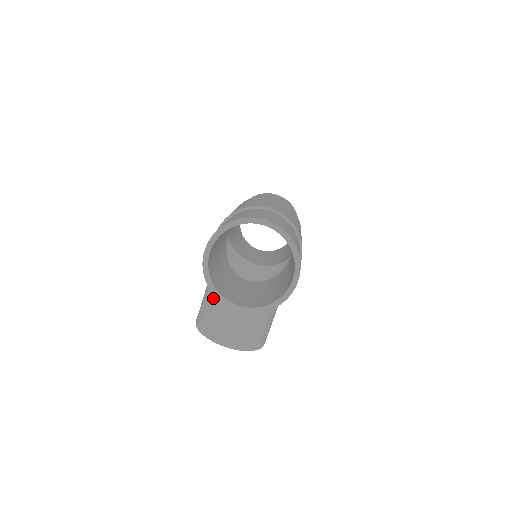
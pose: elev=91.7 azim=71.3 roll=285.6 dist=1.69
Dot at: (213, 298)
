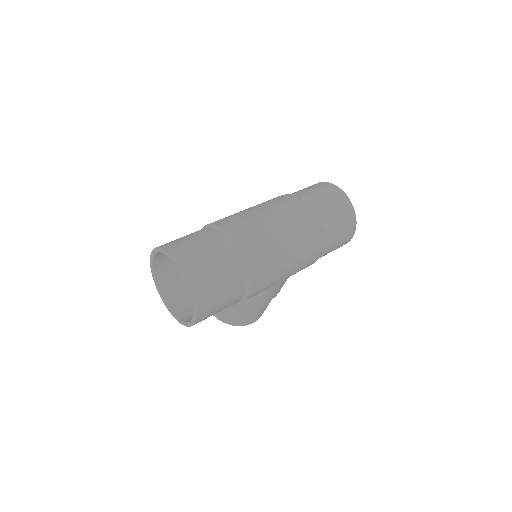
Dot at: occluded
